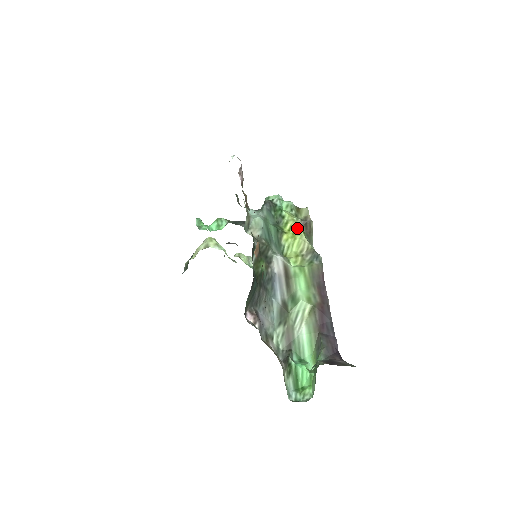
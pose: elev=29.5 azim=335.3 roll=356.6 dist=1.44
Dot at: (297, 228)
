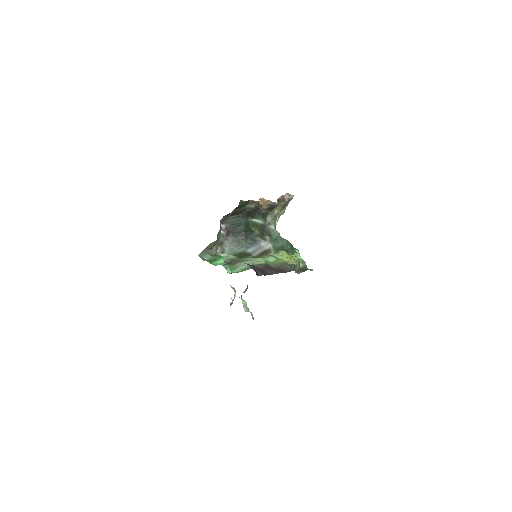
Dot at: (296, 260)
